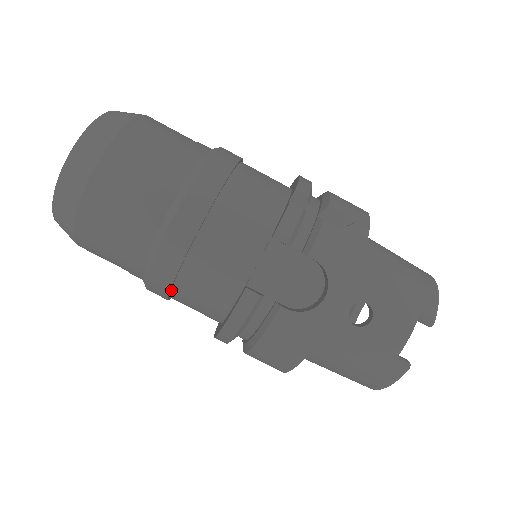
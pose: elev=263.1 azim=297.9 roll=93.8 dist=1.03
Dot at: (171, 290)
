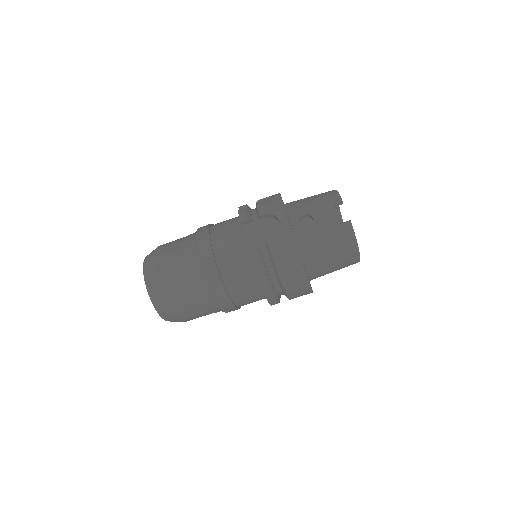
Dot at: (226, 290)
